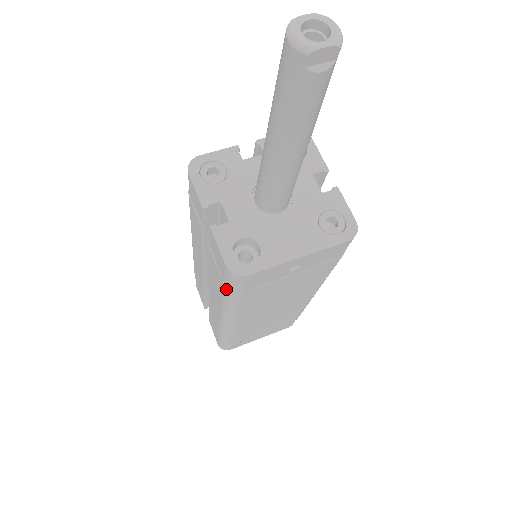
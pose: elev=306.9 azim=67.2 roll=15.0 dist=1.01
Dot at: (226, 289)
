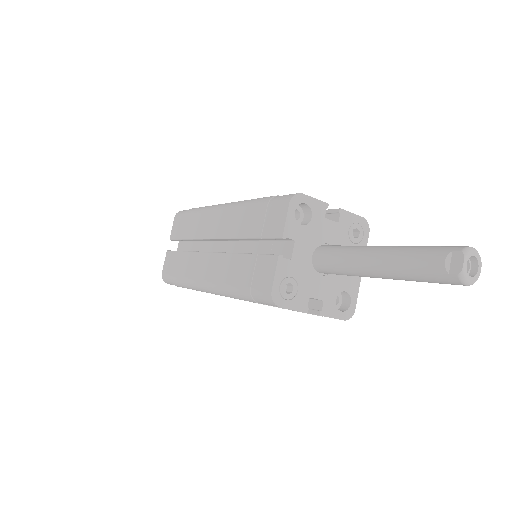
Dot at: (322, 316)
